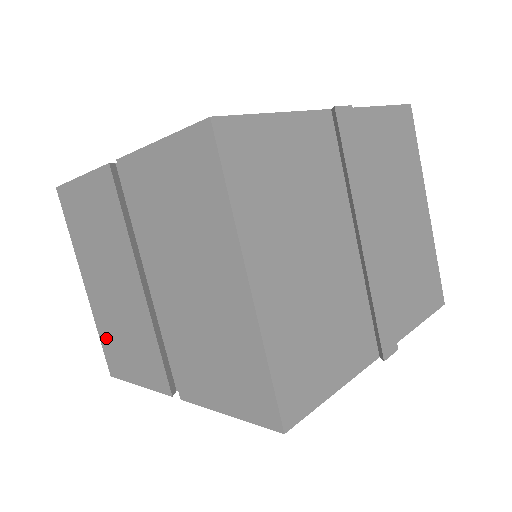
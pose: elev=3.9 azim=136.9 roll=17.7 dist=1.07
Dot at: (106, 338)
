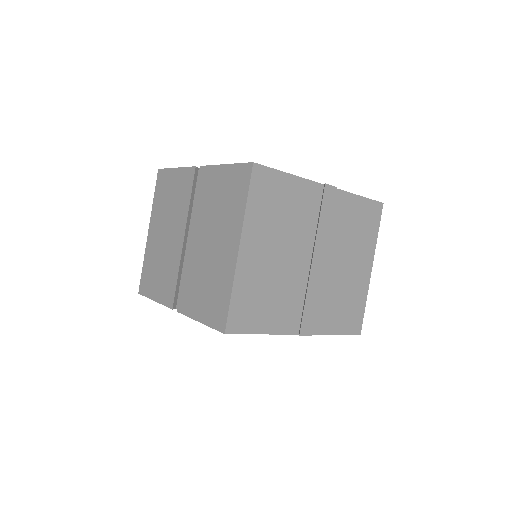
Dot at: (147, 268)
